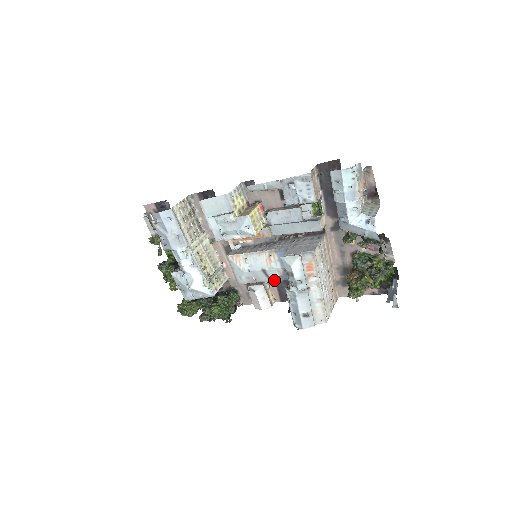
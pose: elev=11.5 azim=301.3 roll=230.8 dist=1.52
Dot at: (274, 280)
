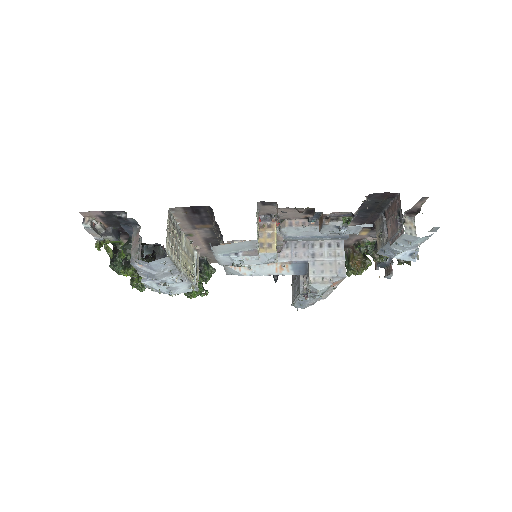
Dot at: occluded
